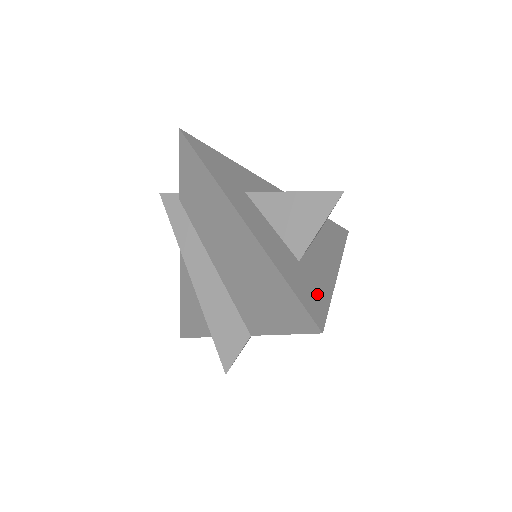
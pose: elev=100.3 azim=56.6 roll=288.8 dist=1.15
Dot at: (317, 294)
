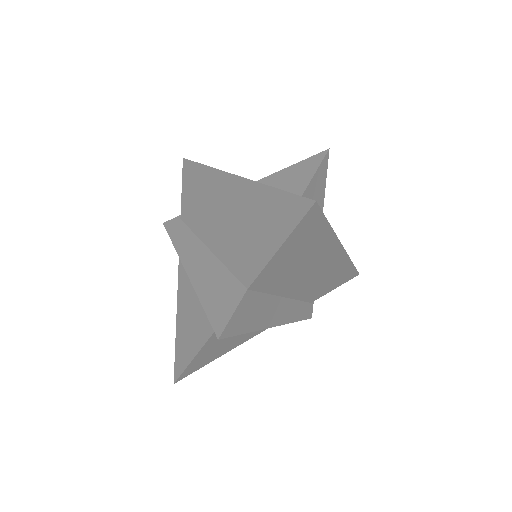
Dot at: occluded
